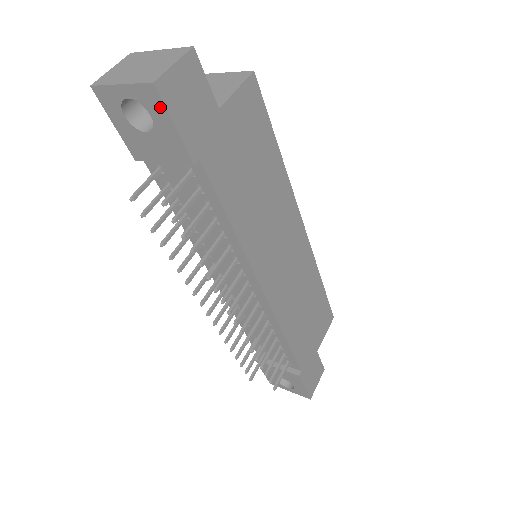
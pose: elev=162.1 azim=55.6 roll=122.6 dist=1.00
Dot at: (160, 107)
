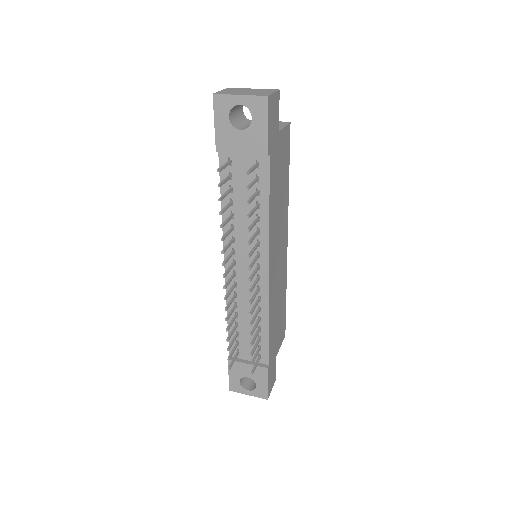
Dot at: (263, 112)
